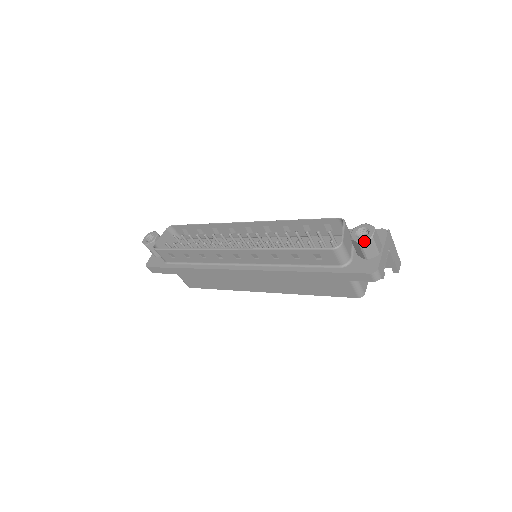
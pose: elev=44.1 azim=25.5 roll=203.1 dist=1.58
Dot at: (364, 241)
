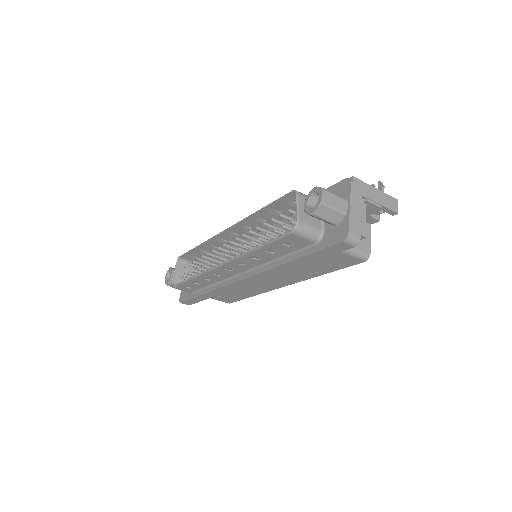
Dot at: (316, 211)
